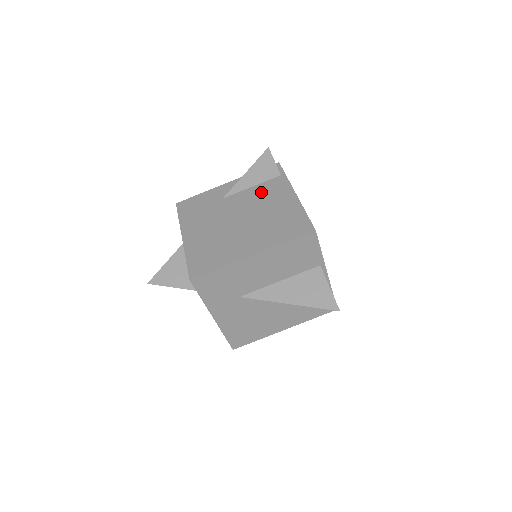
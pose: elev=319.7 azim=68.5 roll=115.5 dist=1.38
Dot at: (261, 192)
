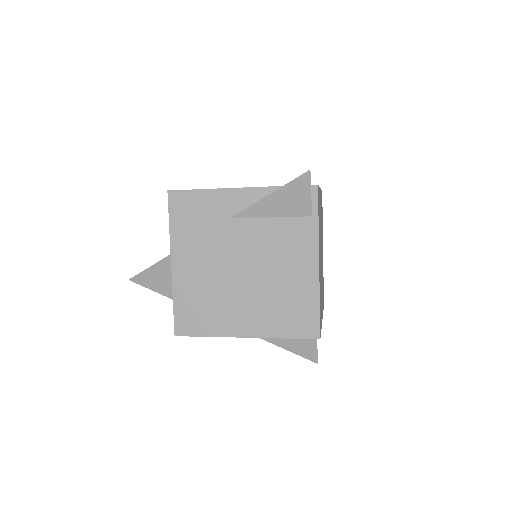
Dot at: (279, 236)
